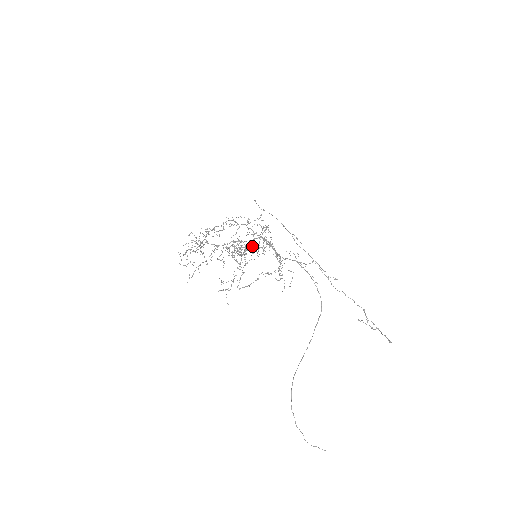
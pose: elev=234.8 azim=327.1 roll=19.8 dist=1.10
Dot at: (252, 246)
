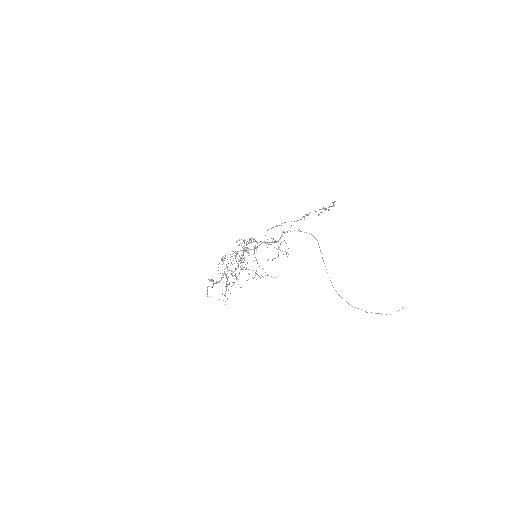
Dot at: occluded
